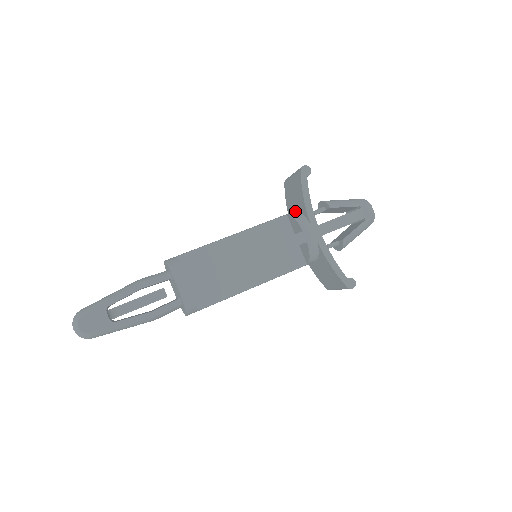
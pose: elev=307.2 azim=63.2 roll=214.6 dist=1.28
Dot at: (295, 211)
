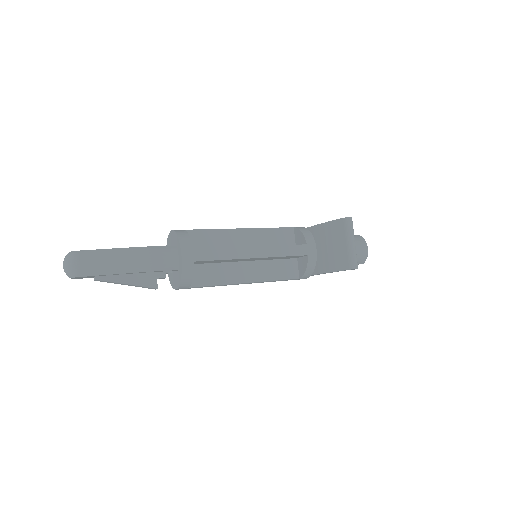
Dot at: occluded
